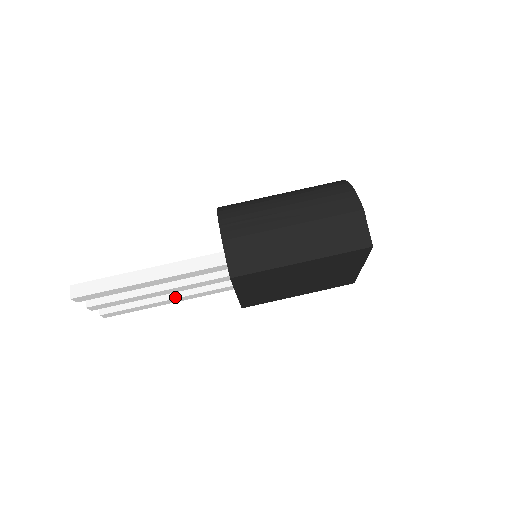
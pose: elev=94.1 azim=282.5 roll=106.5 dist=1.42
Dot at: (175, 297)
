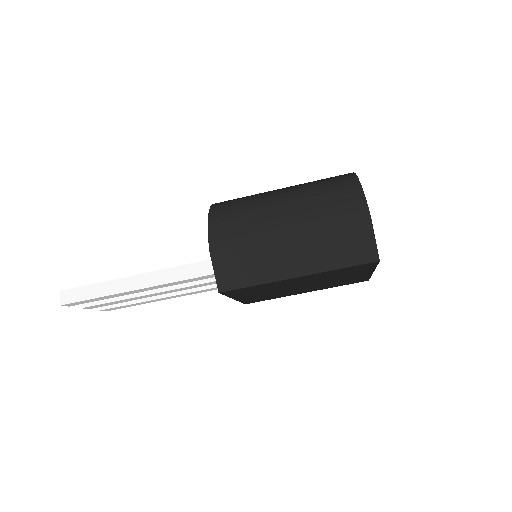
Dot at: (174, 294)
